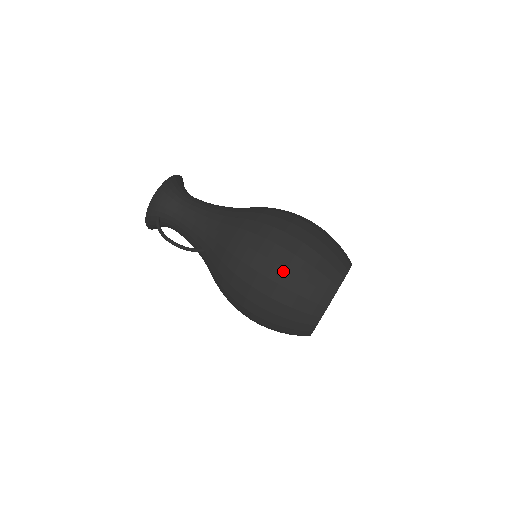
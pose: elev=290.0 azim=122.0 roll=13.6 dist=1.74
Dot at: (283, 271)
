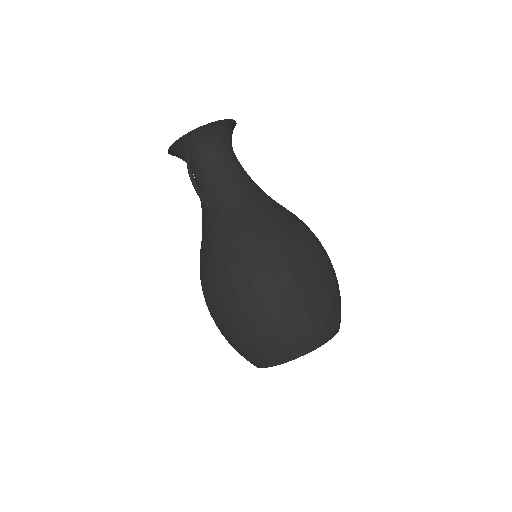
Dot at: (295, 294)
